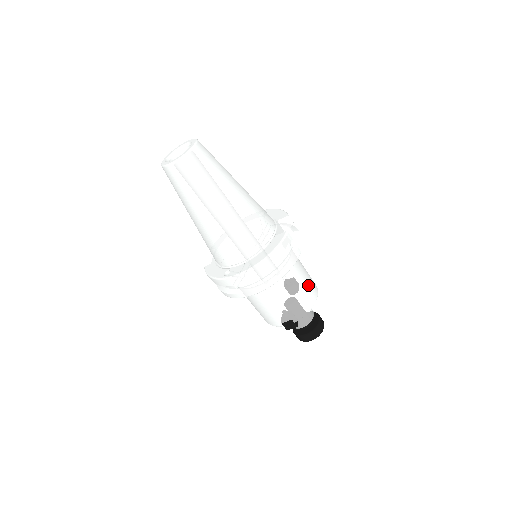
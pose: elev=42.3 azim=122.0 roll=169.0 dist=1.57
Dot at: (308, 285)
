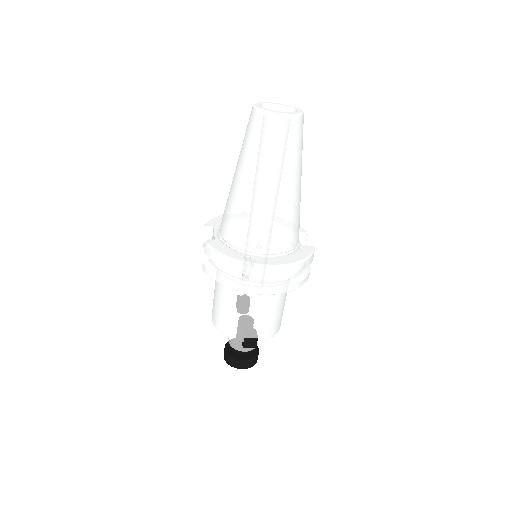
Dot at: occluded
